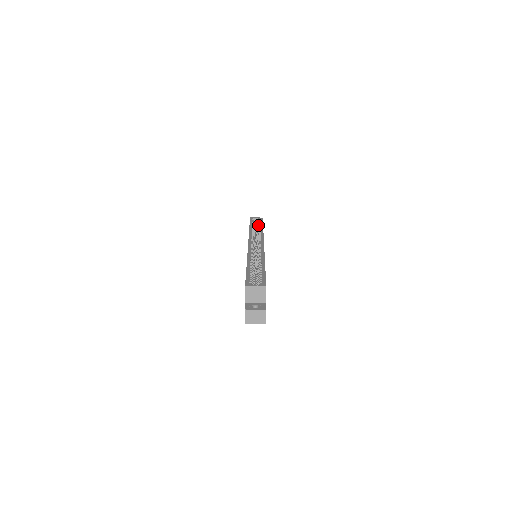
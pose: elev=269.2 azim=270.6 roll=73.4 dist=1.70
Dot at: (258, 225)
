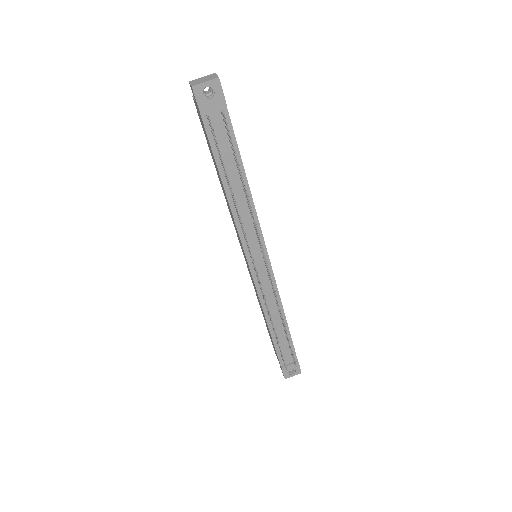
Dot at: occluded
